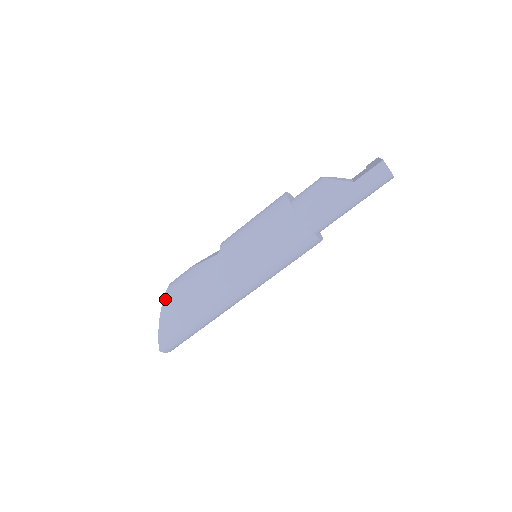
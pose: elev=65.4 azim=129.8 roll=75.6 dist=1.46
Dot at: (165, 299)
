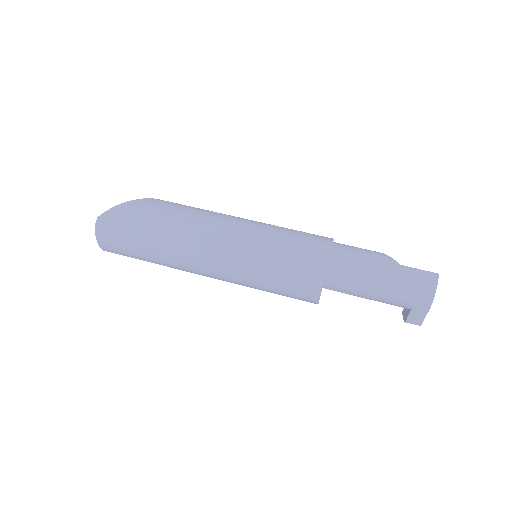
Dot at: occluded
